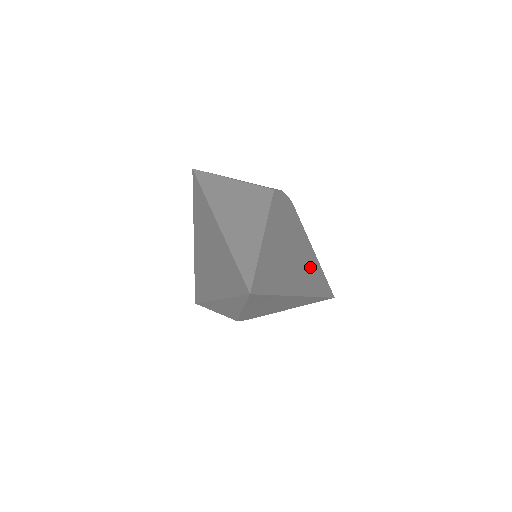
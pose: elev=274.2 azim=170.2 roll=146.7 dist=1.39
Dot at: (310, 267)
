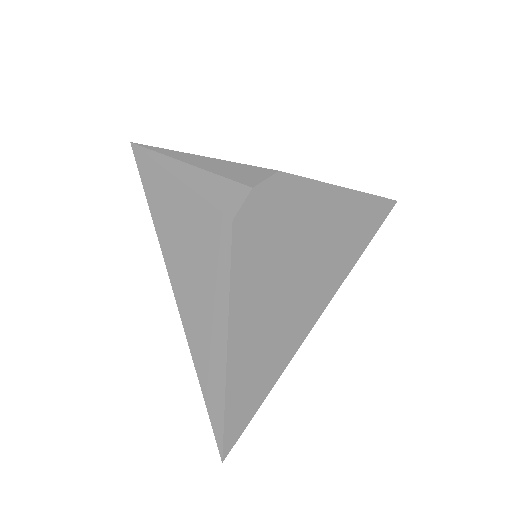
Dot at: (337, 234)
